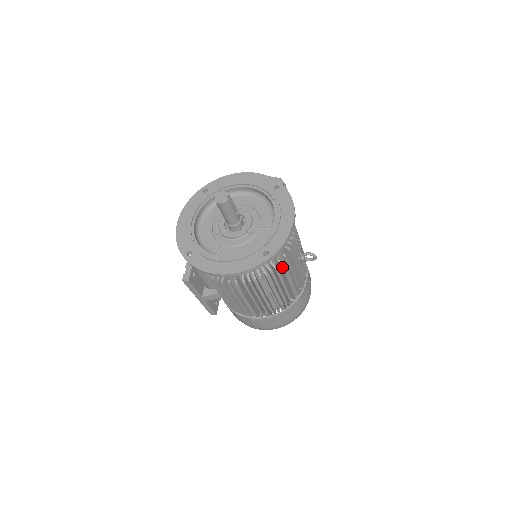
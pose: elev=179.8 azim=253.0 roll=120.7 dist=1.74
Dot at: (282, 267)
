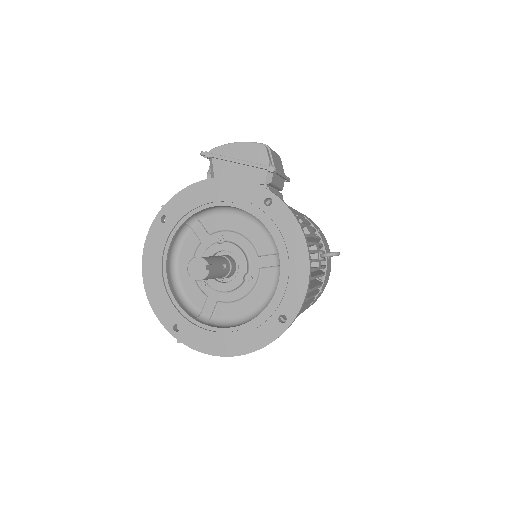
Dot at: occluded
